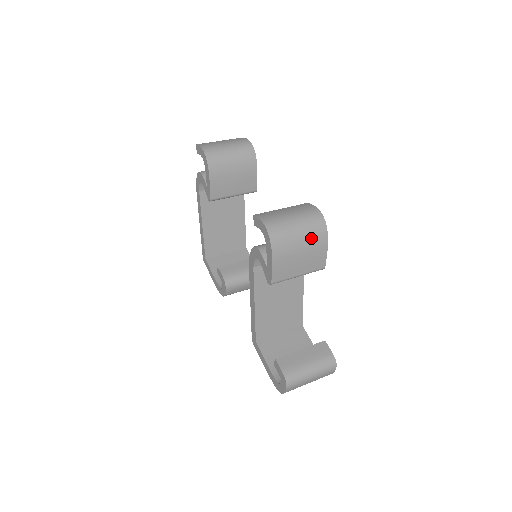
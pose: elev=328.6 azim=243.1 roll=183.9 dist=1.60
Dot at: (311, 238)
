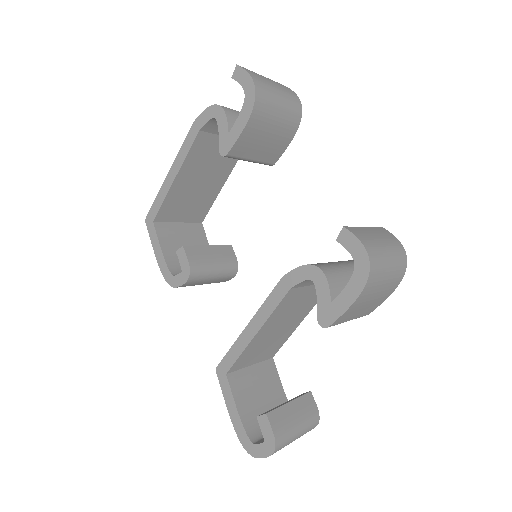
Dot at: (391, 282)
